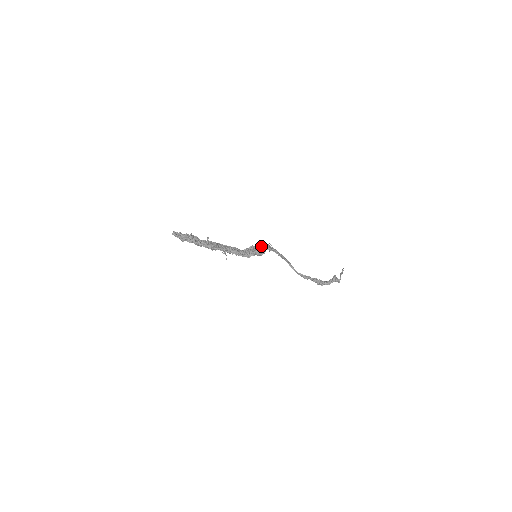
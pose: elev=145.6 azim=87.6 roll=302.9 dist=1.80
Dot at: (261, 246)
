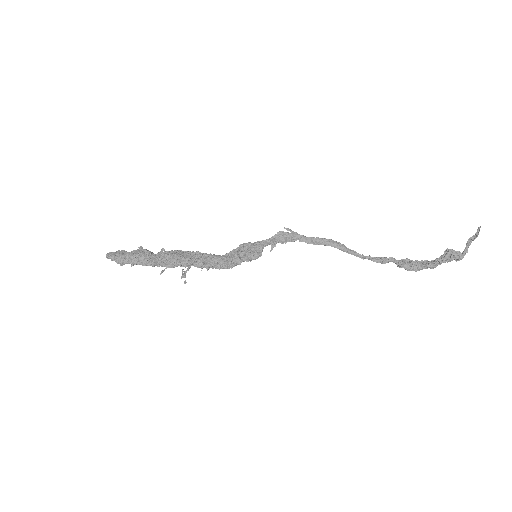
Dot at: (258, 242)
